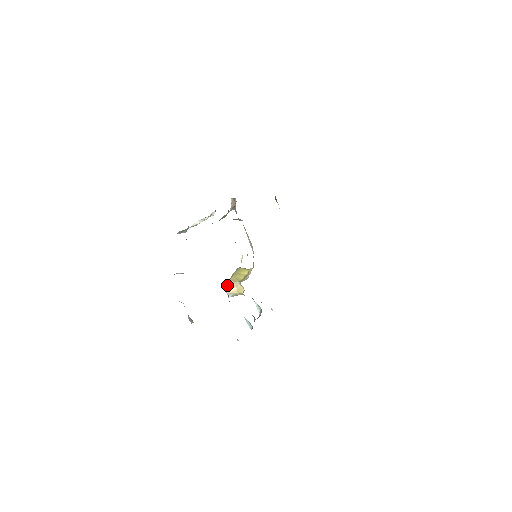
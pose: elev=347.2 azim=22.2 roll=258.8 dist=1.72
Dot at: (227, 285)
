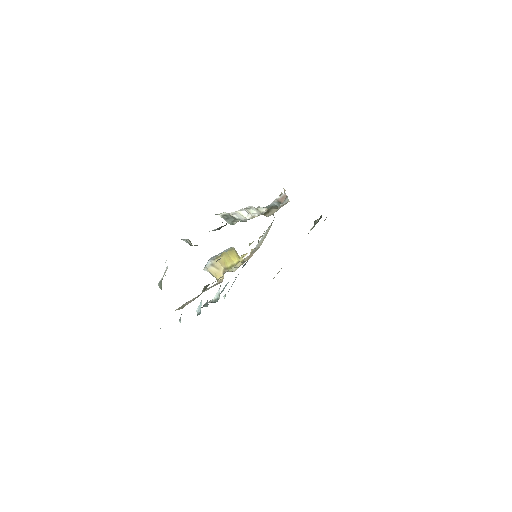
Dot at: (212, 262)
